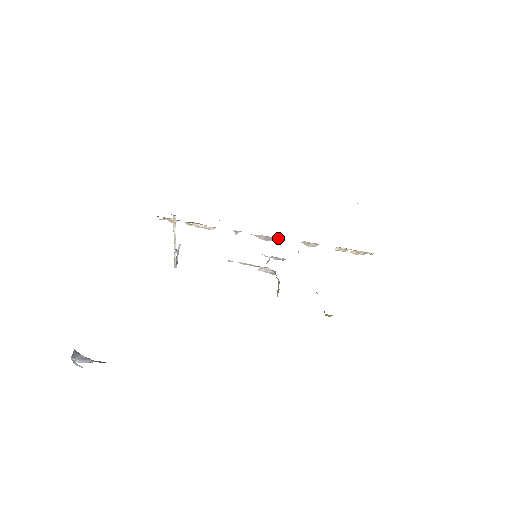
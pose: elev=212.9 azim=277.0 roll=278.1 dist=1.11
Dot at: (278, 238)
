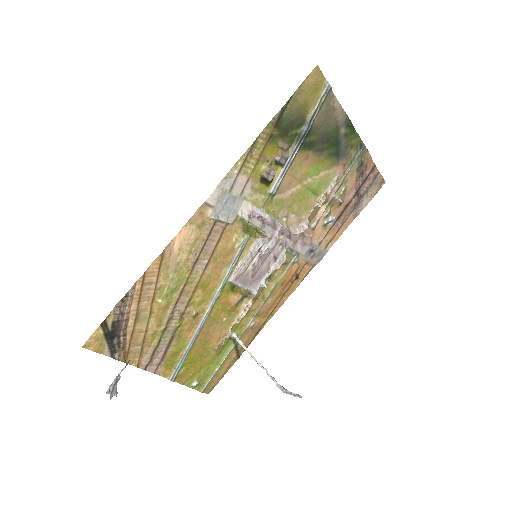
Dot at: (285, 252)
